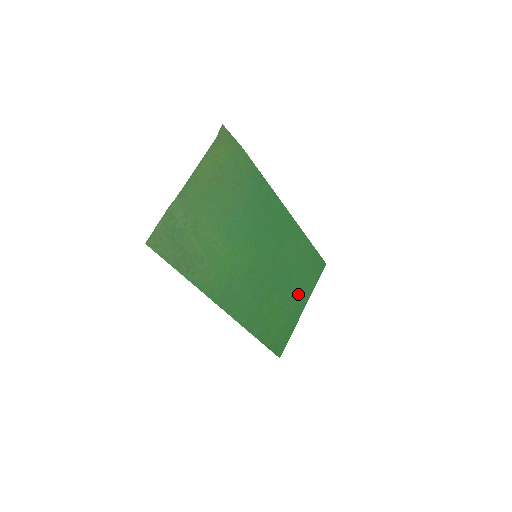
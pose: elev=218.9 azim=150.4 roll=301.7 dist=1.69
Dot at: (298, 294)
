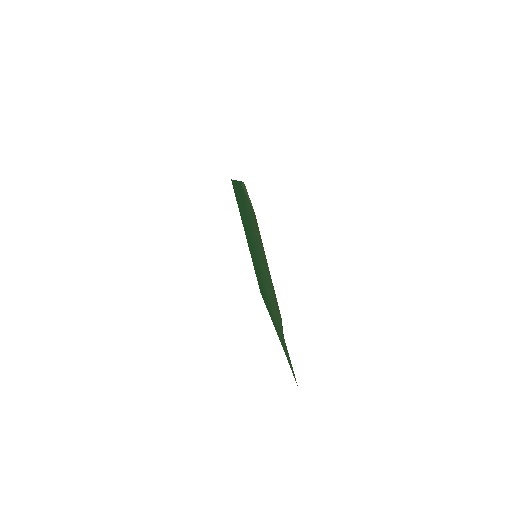
Dot at: occluded
